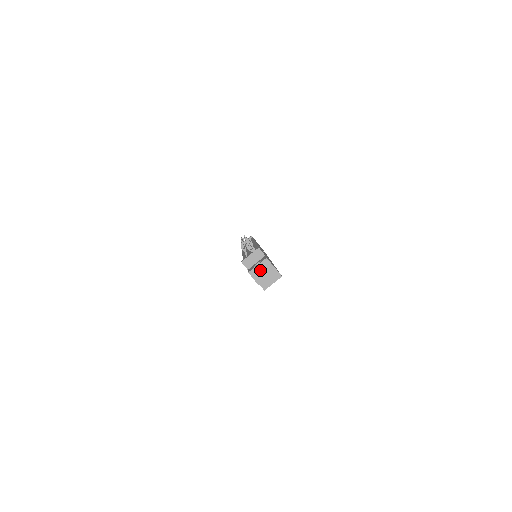
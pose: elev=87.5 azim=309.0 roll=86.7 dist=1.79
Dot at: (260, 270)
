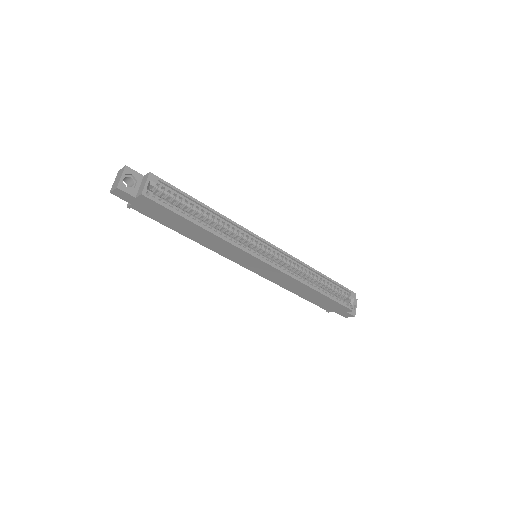
Dot at: (116, 181)
